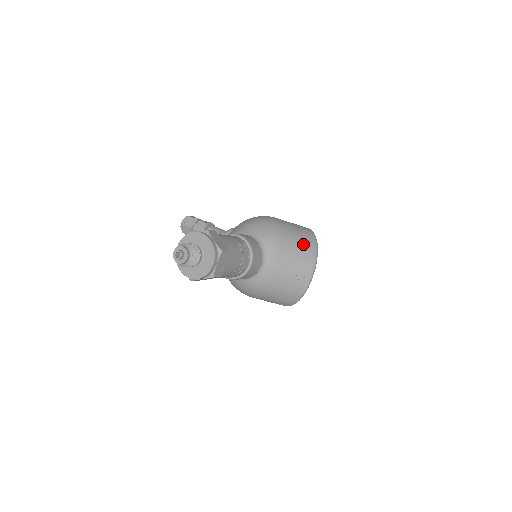
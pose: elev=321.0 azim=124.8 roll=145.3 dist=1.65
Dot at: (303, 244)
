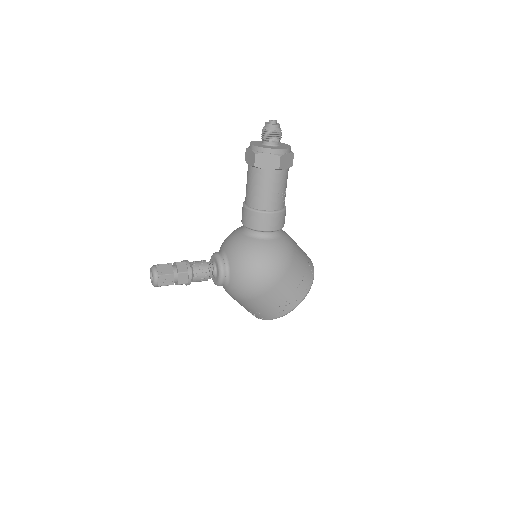
Dot at: occluded
